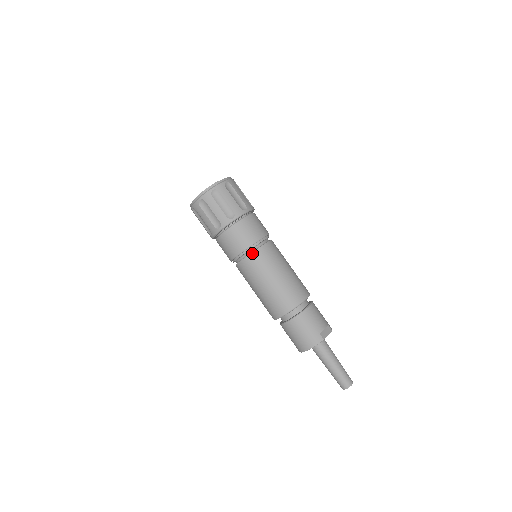
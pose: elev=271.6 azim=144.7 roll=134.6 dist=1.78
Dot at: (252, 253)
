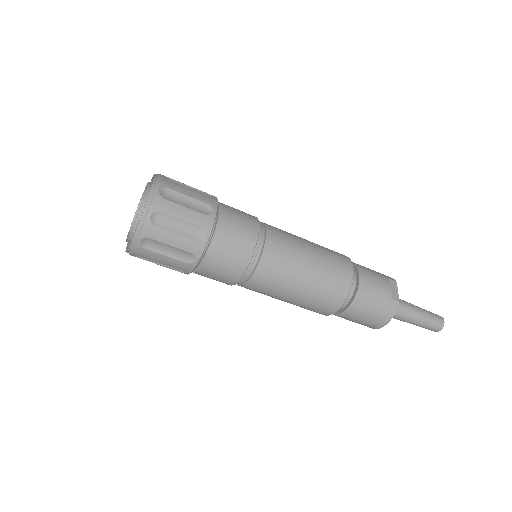
Dot at: (259, 263)
